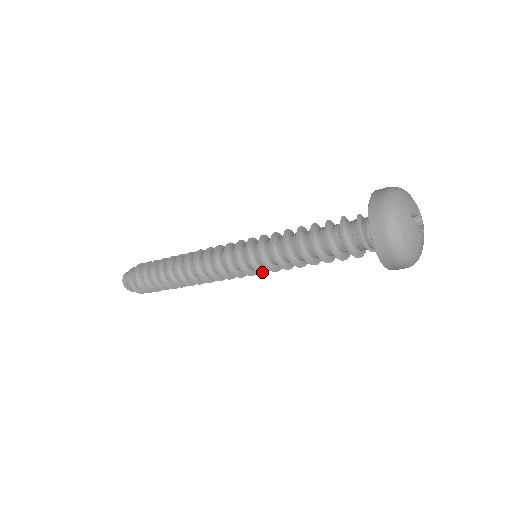
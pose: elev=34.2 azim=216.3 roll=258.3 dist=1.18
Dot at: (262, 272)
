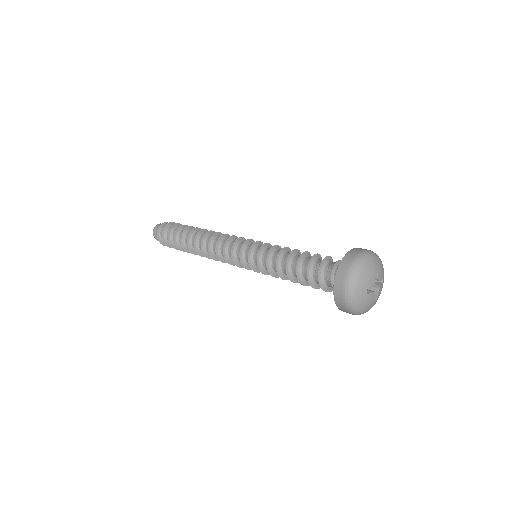
Dot at: (251, 266)
